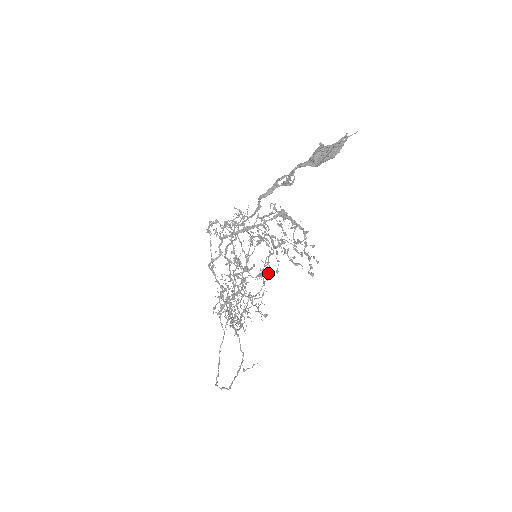
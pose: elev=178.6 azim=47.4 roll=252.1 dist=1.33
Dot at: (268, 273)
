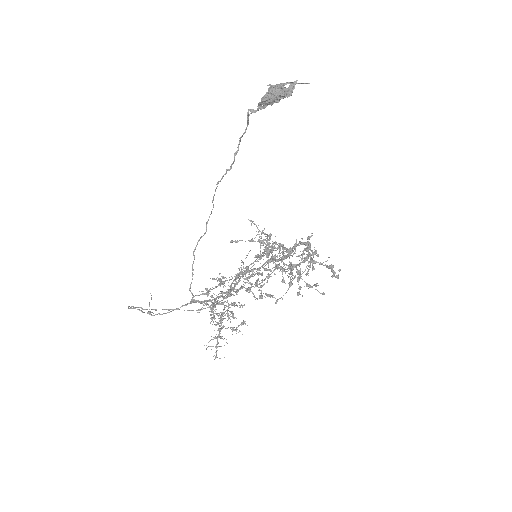
Dot at: (247, 270)
